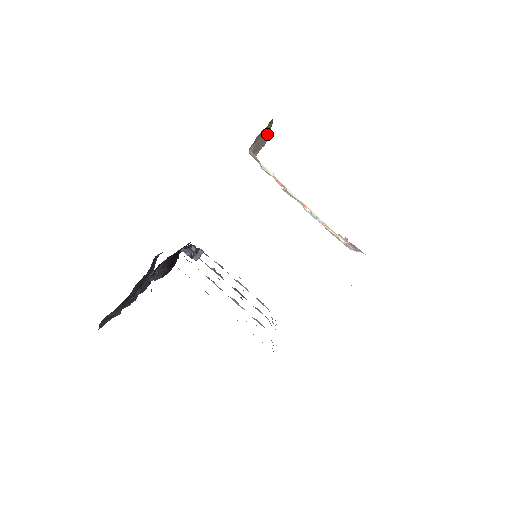
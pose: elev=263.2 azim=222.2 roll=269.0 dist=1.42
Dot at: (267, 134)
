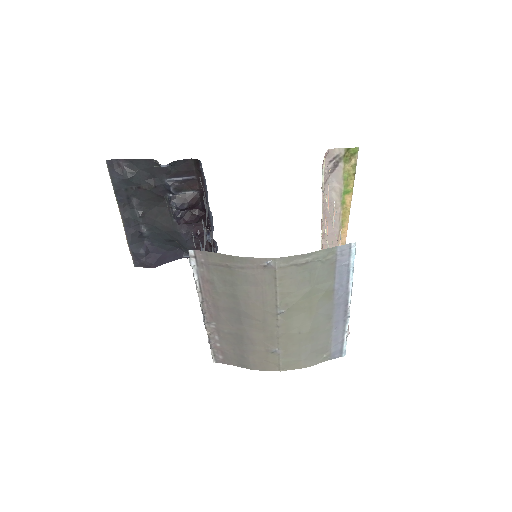
Dot at: (345, 211)
